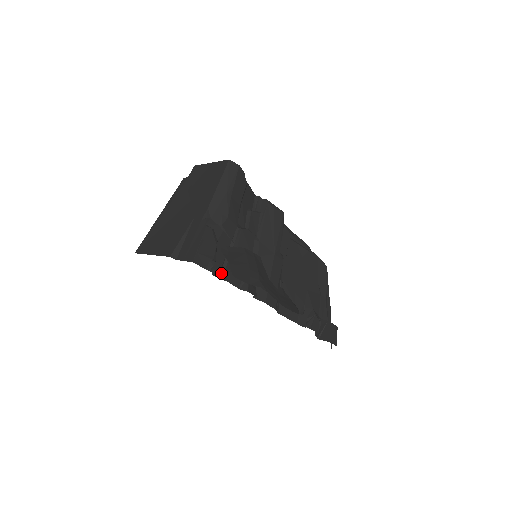
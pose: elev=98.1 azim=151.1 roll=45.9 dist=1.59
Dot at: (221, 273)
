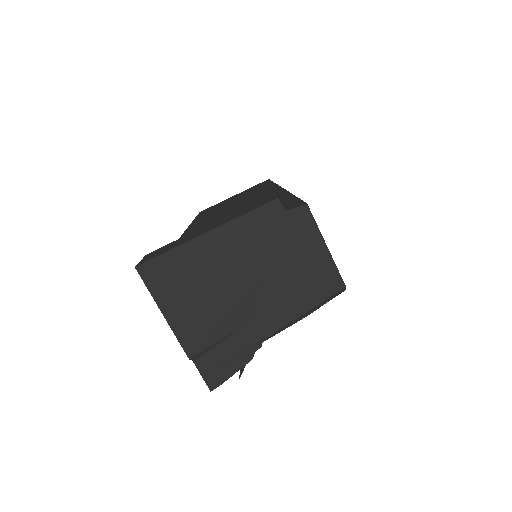
Dot at: occluded
